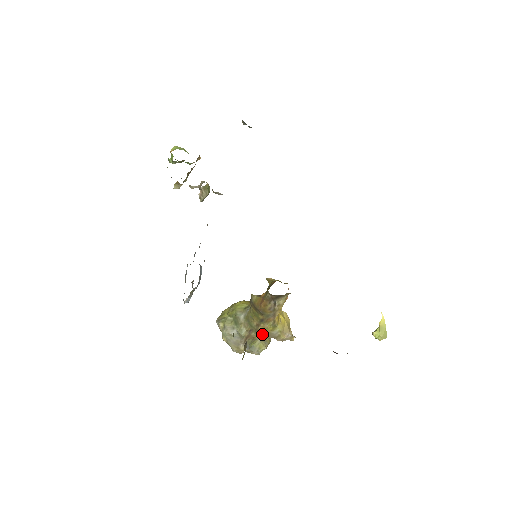
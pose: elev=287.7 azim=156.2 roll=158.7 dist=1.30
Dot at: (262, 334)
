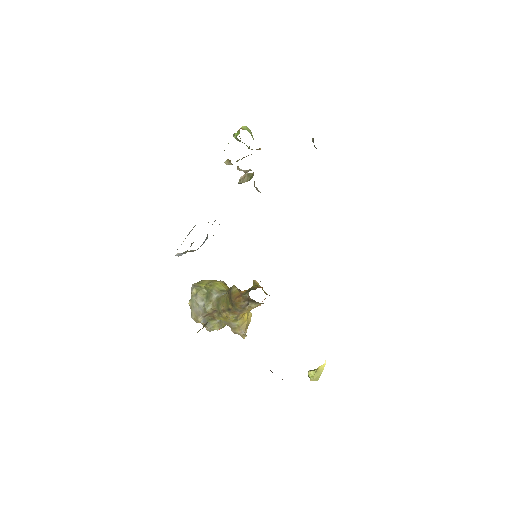
Dot at: (223, 319)
